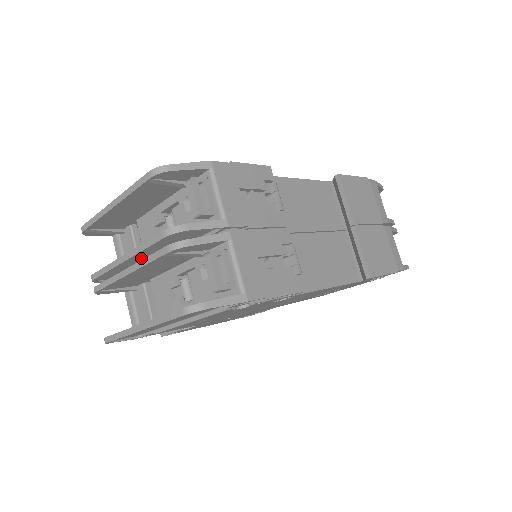
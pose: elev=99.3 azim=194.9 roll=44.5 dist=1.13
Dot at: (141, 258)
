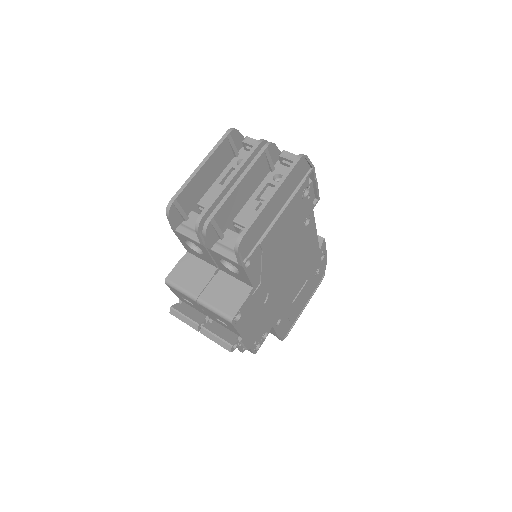
Dot at: occluded
